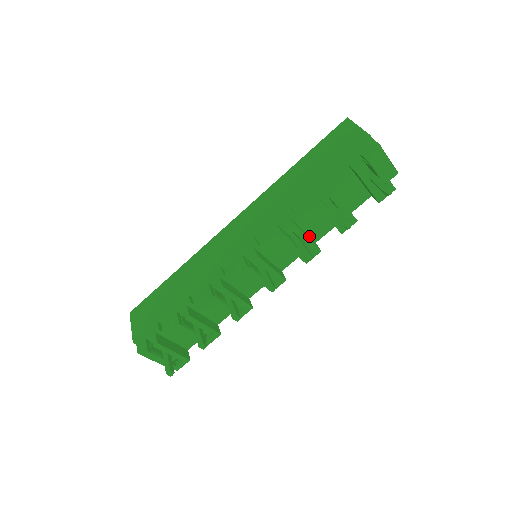
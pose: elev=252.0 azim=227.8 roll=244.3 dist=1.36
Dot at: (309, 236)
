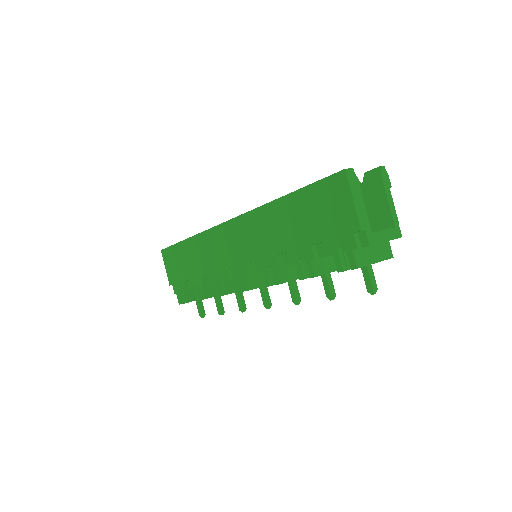
Dot at: occluded
